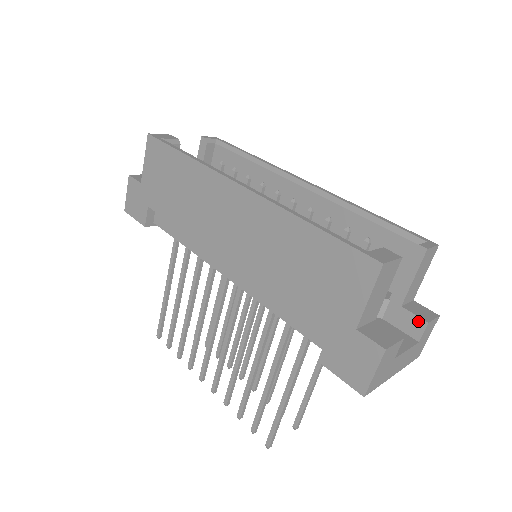
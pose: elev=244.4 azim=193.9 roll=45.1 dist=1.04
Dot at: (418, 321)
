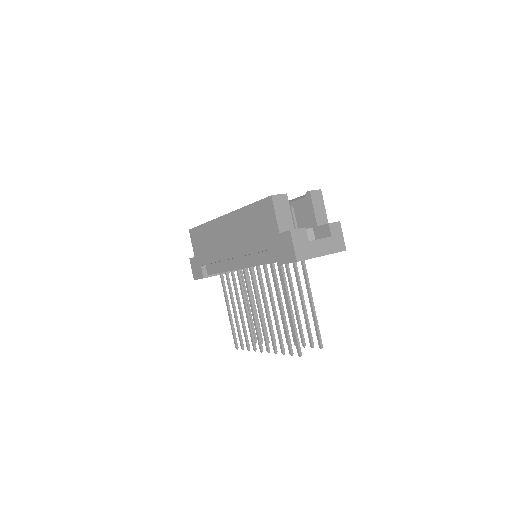
Dot at: (325, 227)
